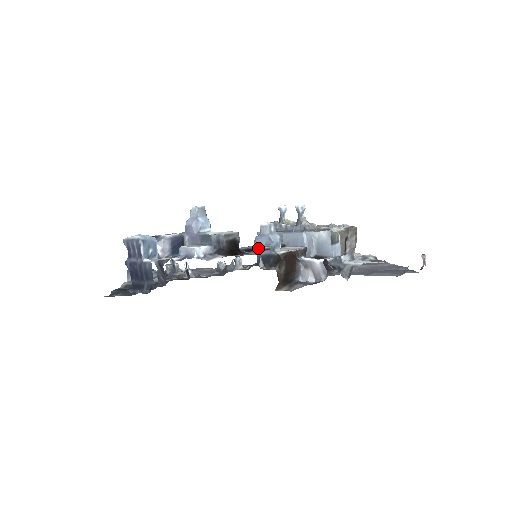
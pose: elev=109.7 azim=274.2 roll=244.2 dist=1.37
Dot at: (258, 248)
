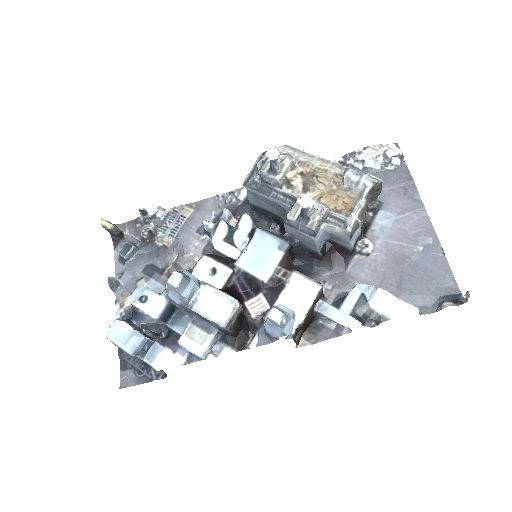
Dot at: (271, 339)
